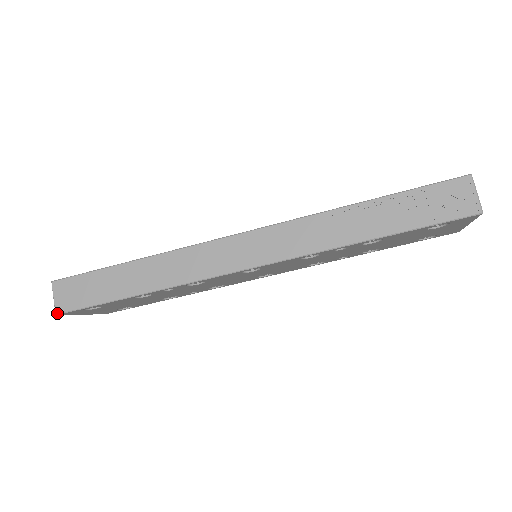
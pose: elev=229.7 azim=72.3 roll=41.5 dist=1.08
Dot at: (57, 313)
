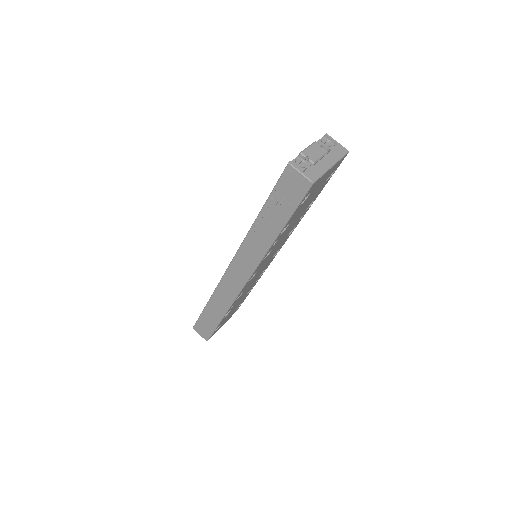
Dot at: occluded
